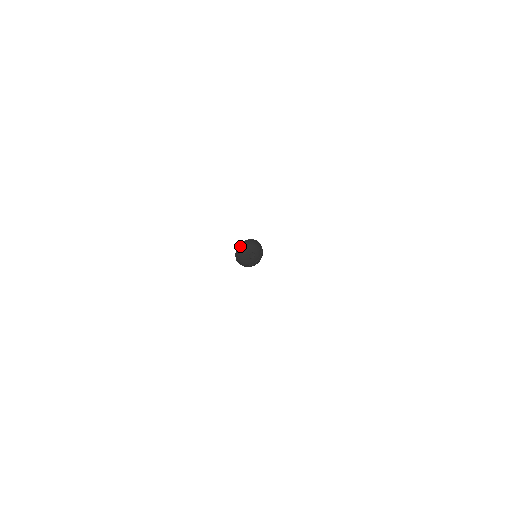
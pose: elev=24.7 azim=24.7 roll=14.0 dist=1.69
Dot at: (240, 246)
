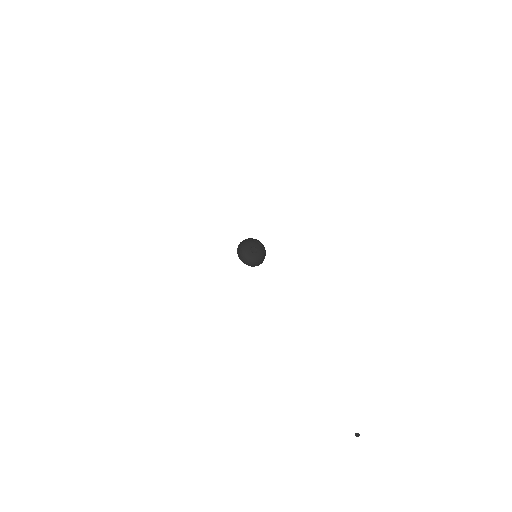
Dot at: (249, 239)
